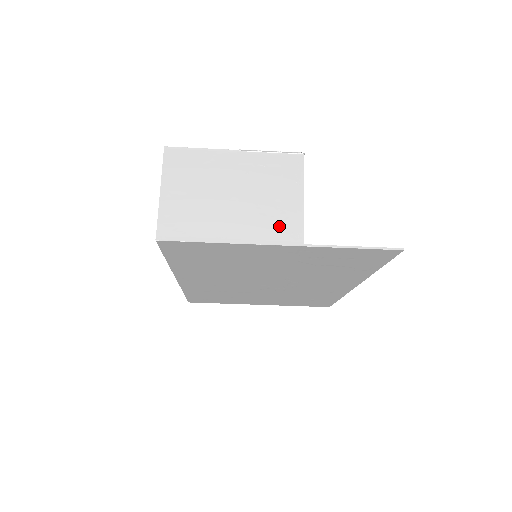
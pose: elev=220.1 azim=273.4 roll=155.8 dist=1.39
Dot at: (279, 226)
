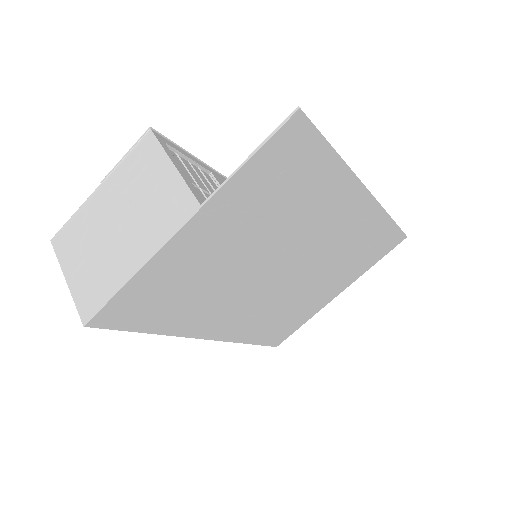
Dot at: (169, 212)
